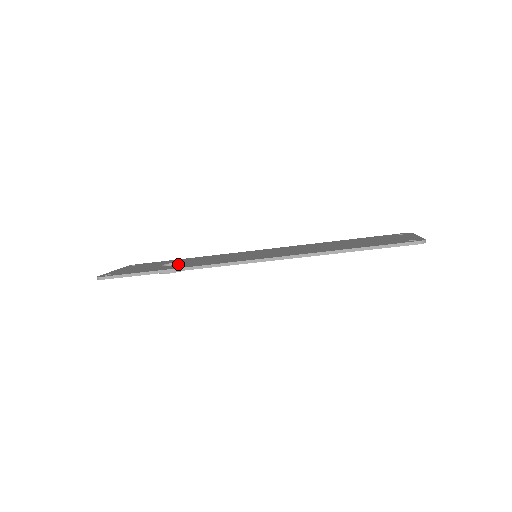
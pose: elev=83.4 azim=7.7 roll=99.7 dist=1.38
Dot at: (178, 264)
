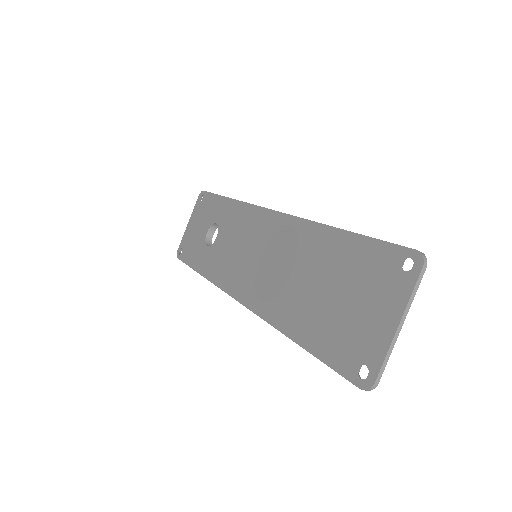
Dot at: (211, 246)
